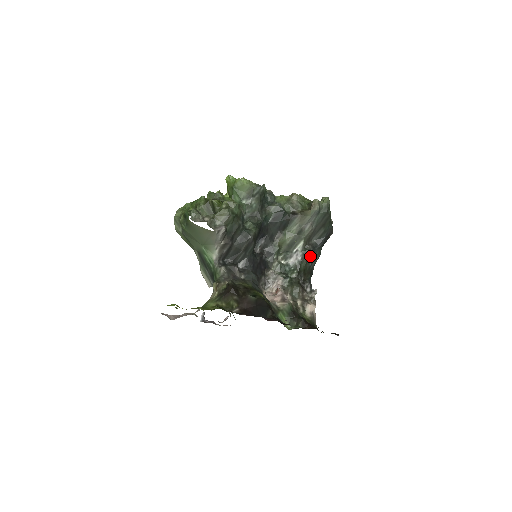
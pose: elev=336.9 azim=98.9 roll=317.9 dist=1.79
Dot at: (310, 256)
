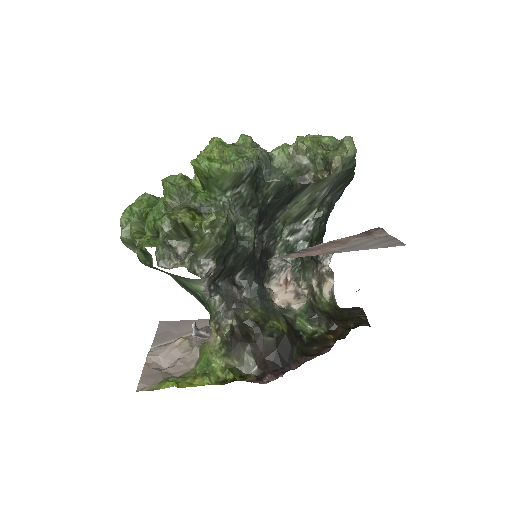
Dot at: (324, 220)
